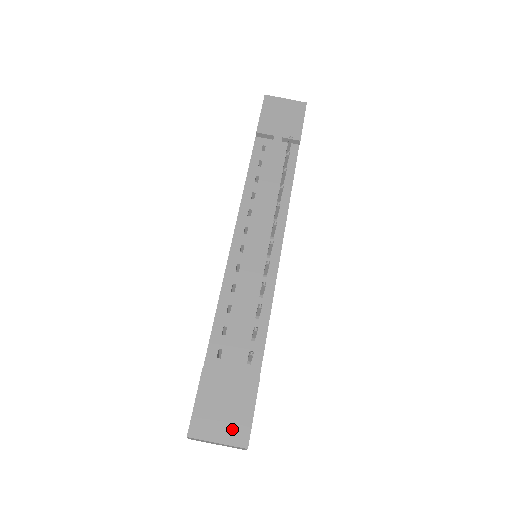
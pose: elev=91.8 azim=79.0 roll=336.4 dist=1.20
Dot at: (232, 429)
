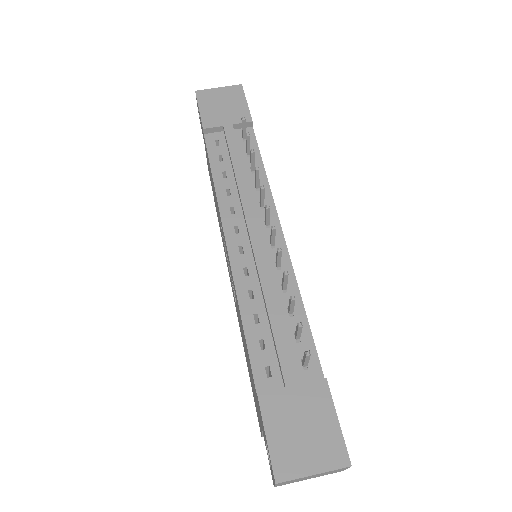
Dot at: (323, 451)
